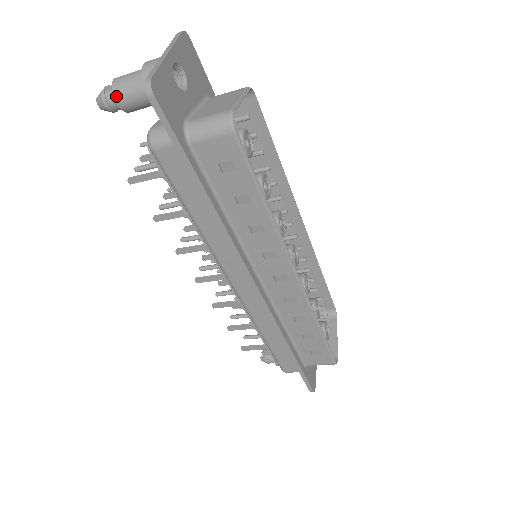
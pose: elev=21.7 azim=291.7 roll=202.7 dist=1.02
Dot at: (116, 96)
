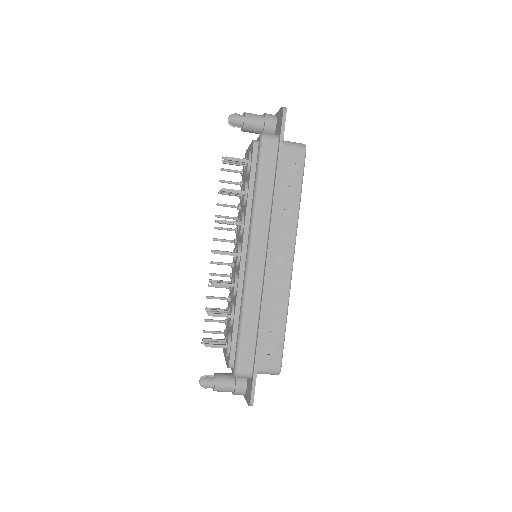
Dot at: (246, 116)
